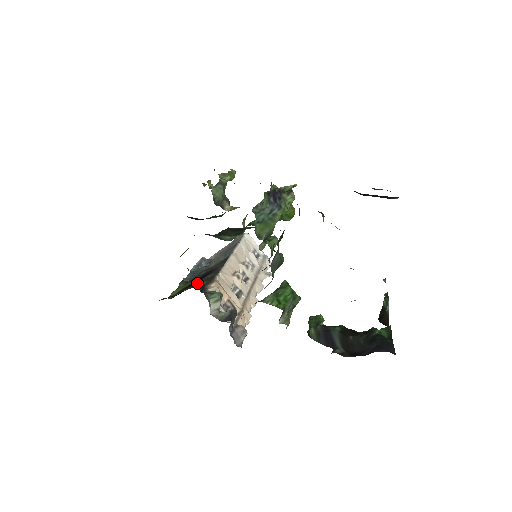
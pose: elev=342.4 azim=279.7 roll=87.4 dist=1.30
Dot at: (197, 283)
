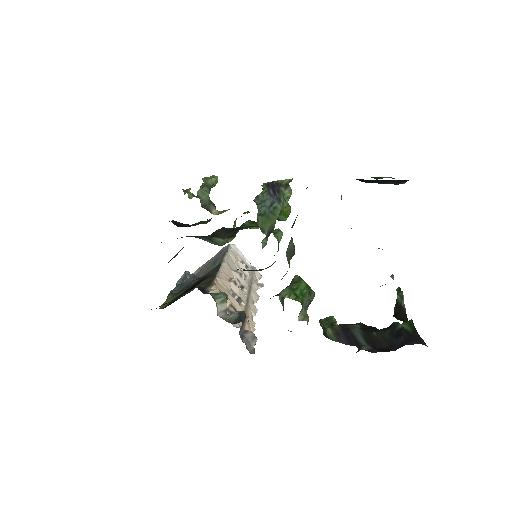
Dot at: (196, 285)
